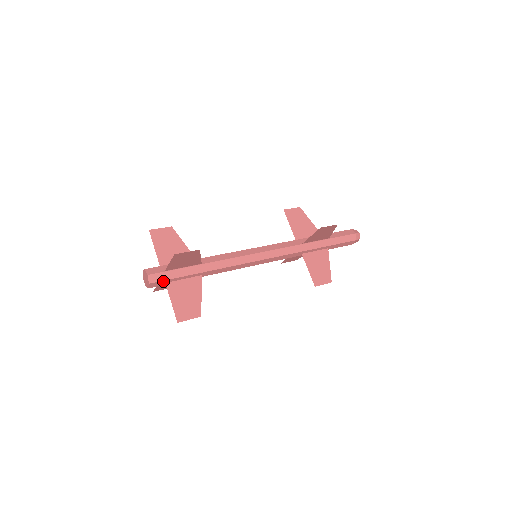
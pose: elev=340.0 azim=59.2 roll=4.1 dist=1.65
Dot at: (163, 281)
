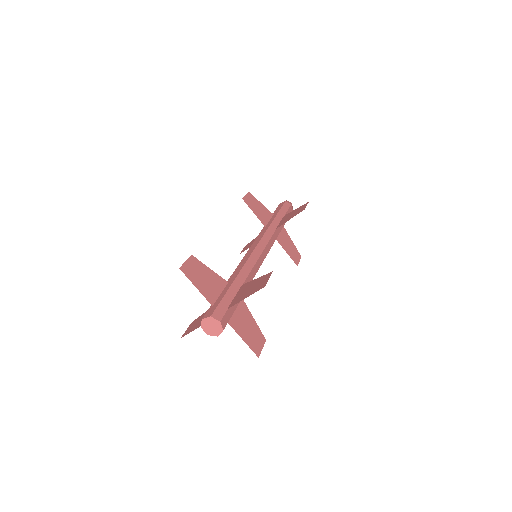
Dot at: (228, 321)
